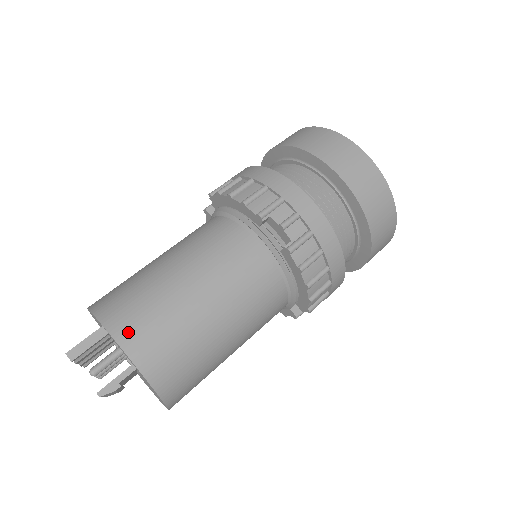
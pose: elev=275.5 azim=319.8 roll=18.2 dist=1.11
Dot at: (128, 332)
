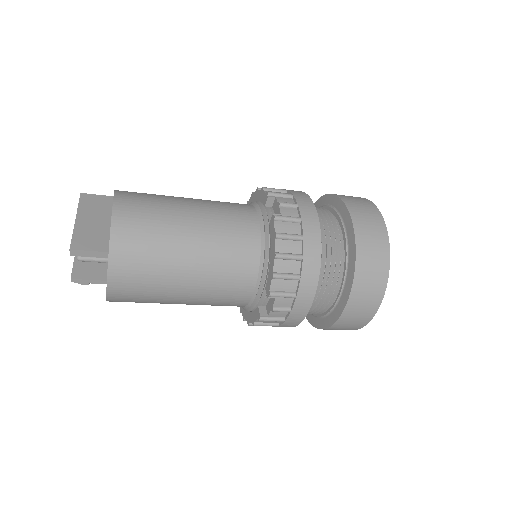
Dot at: (120, 278)
